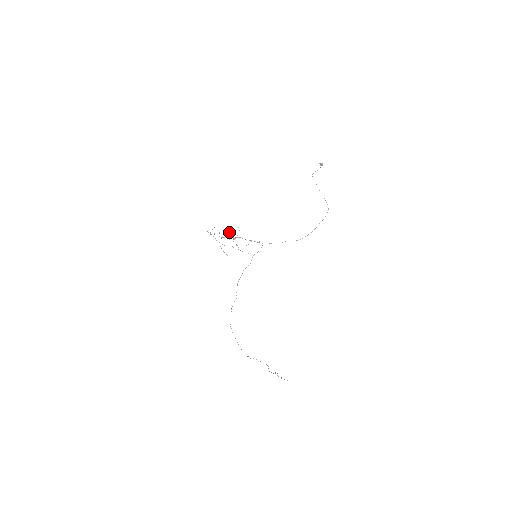
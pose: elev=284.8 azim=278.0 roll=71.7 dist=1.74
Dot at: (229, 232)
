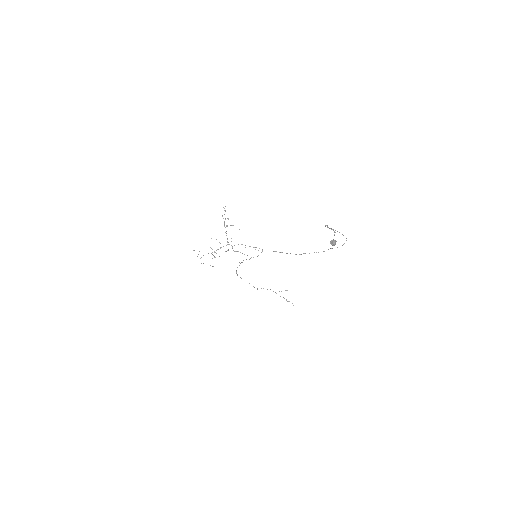
Dot at: (224, 223)
